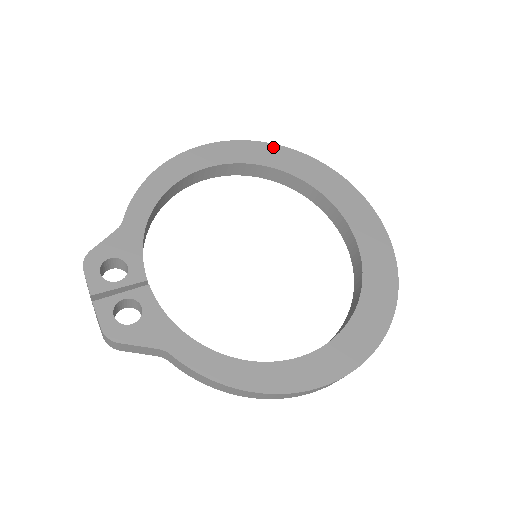
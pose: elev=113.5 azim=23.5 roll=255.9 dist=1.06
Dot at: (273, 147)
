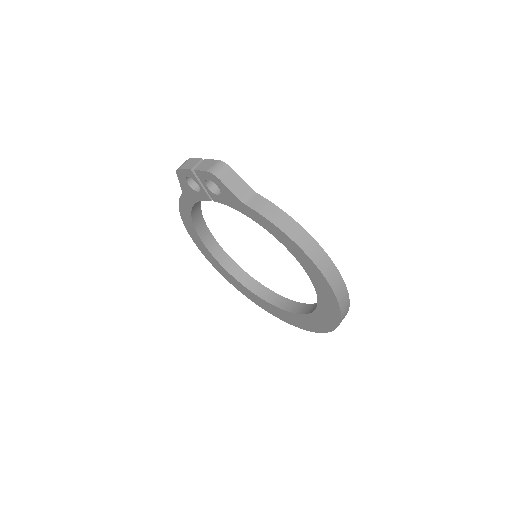
Dot at: occluded
